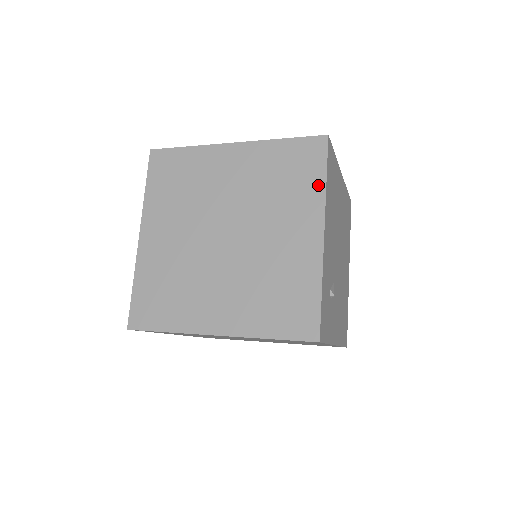
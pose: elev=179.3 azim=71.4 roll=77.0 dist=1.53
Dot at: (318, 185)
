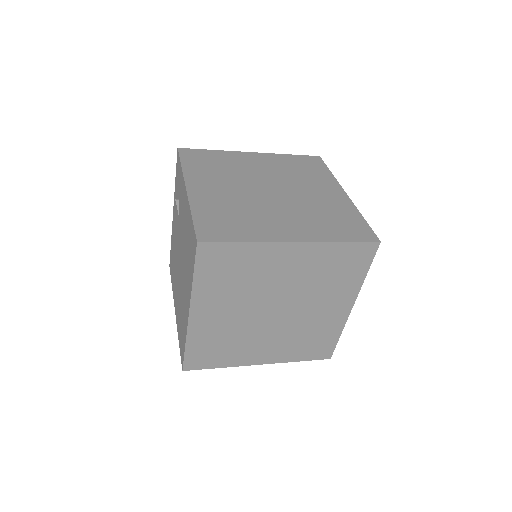
Dot at: (360, 278)
